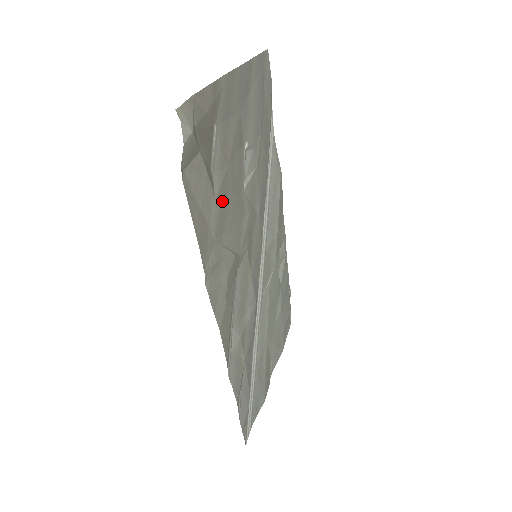
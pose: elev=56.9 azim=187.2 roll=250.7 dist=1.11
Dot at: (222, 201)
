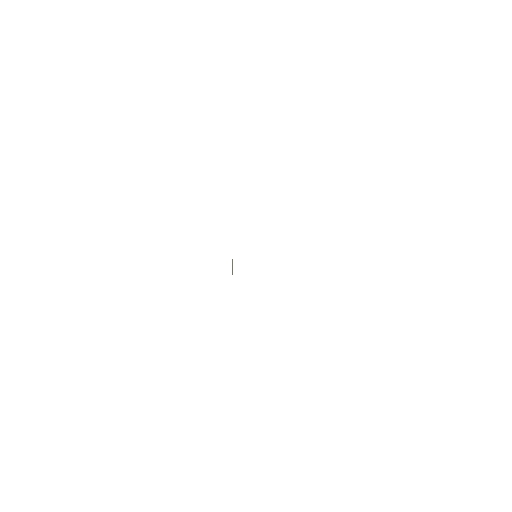
Dot at: occluded
